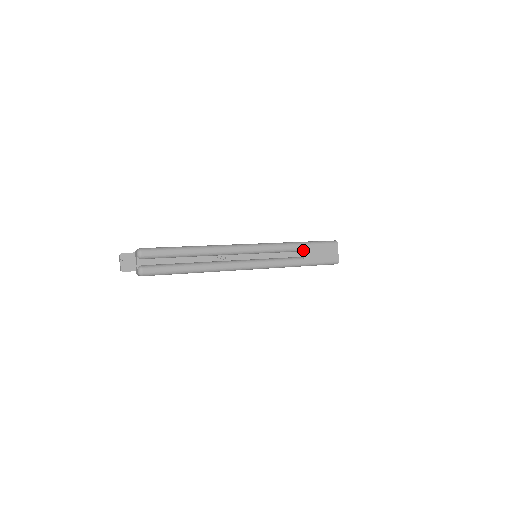
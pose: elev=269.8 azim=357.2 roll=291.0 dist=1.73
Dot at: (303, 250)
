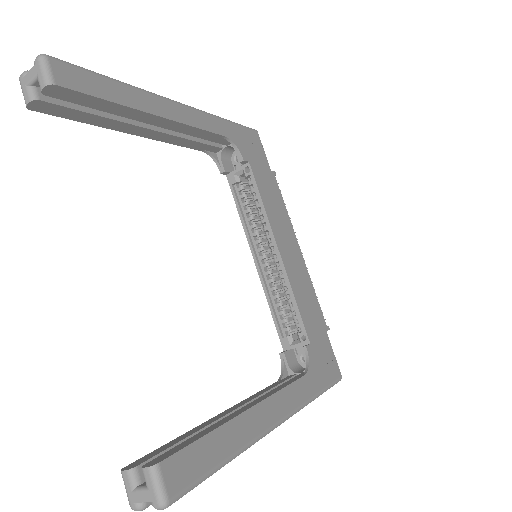
Dot at: occluded
